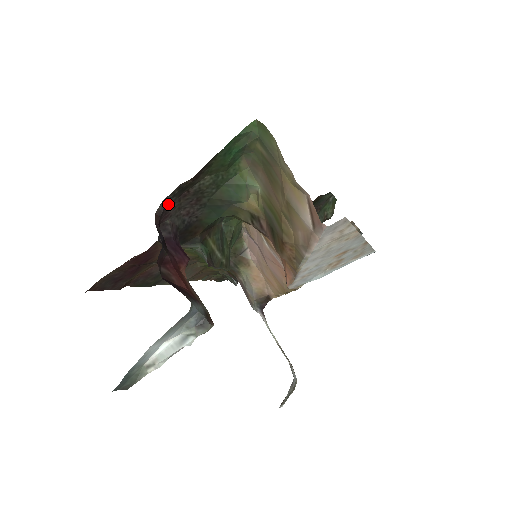
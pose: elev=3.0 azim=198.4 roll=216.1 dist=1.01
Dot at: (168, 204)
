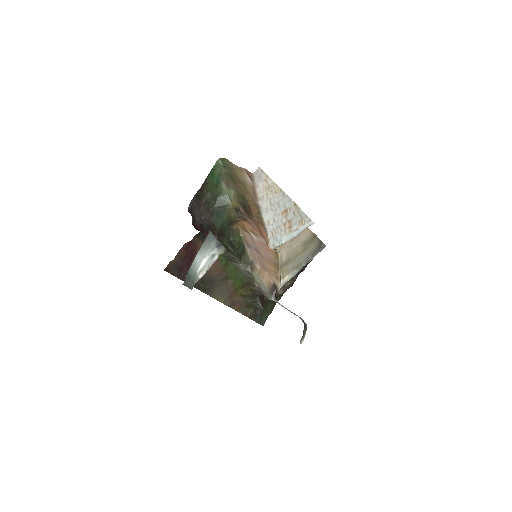
Dot at: (193, 207)
